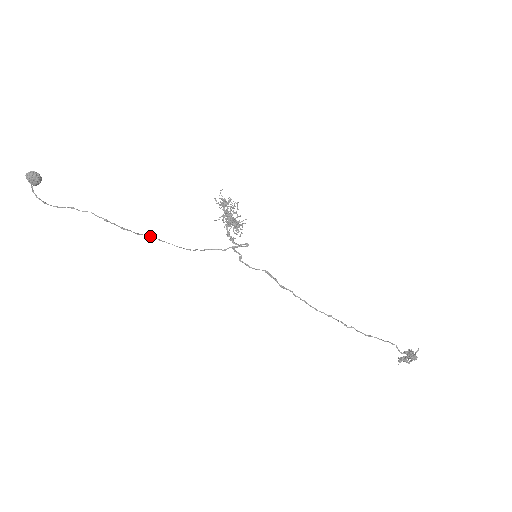
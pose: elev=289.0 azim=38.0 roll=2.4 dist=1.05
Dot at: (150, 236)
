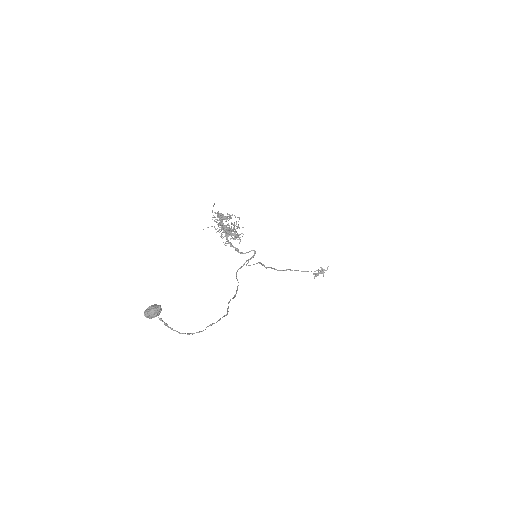
Dot at: (232, 298)
